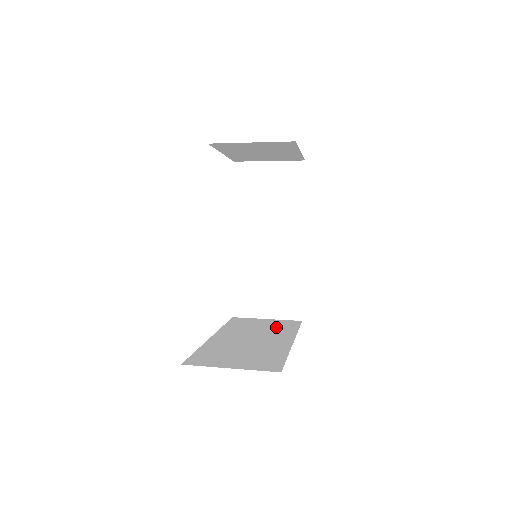
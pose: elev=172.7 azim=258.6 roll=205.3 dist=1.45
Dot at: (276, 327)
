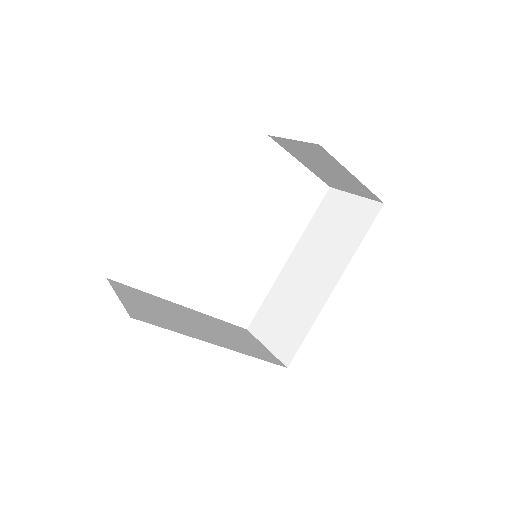
Dot at: (248, 346)
